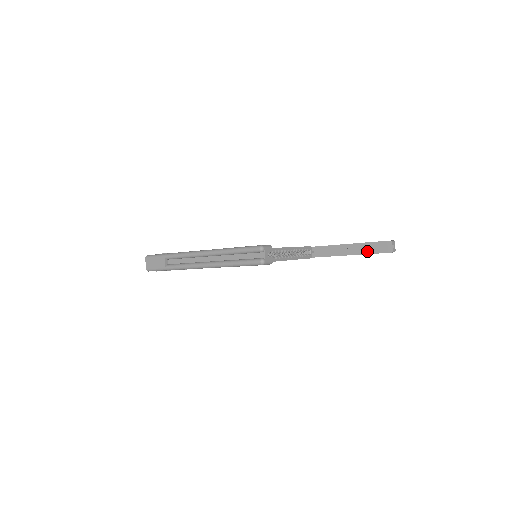
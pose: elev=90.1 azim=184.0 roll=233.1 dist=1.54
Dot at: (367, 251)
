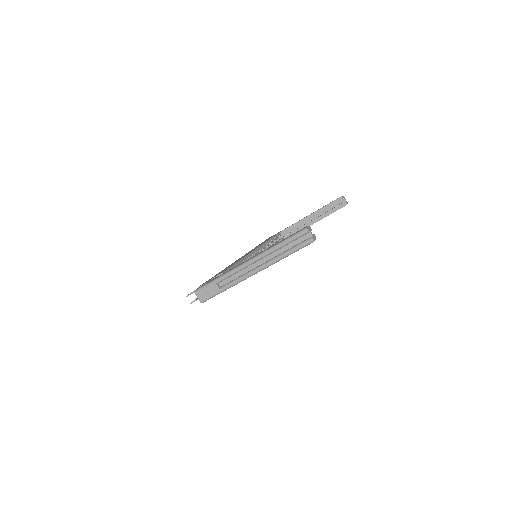
Dot at: (327, 214)
